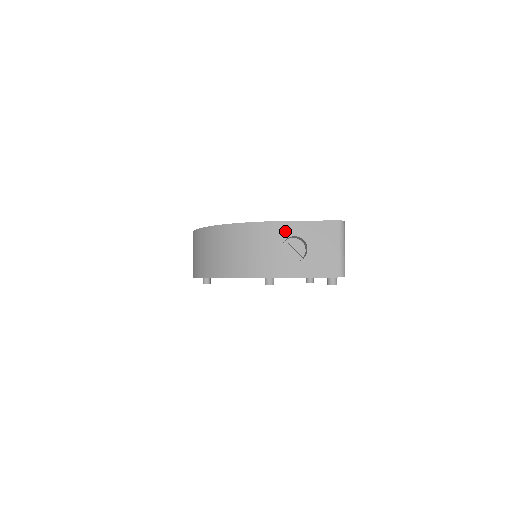
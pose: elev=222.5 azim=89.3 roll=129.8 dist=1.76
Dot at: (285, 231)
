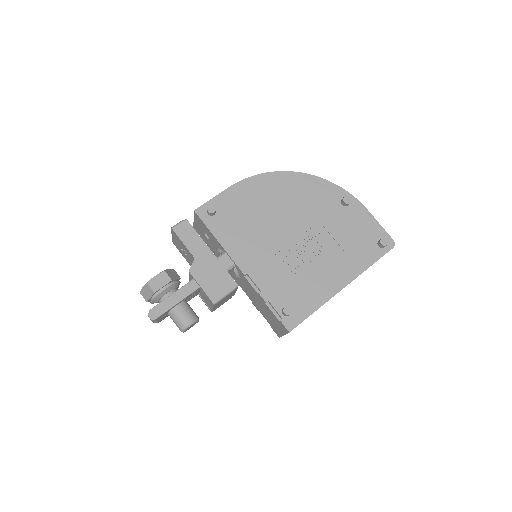
Dot at: occluded
